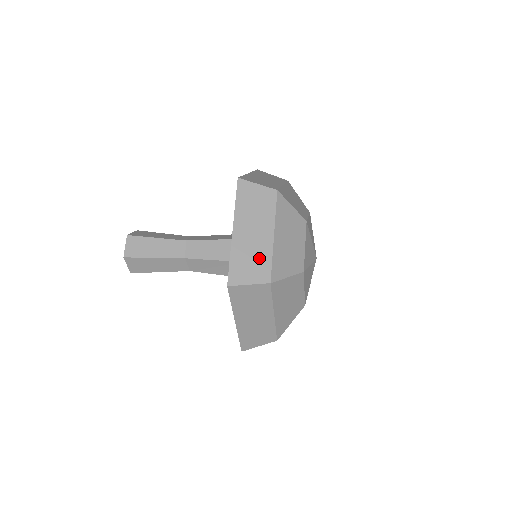
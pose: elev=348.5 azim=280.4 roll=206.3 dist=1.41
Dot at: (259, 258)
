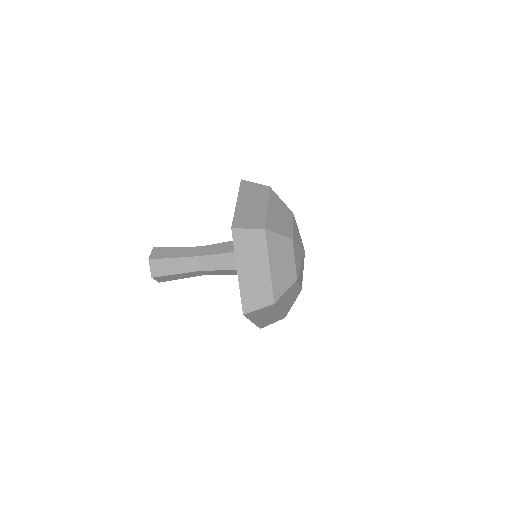
Dot at: occluded
